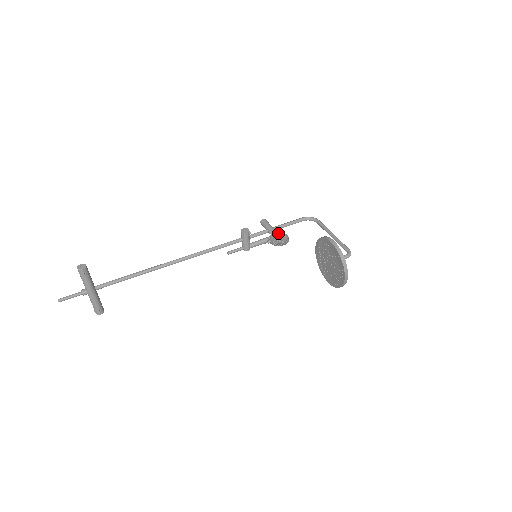
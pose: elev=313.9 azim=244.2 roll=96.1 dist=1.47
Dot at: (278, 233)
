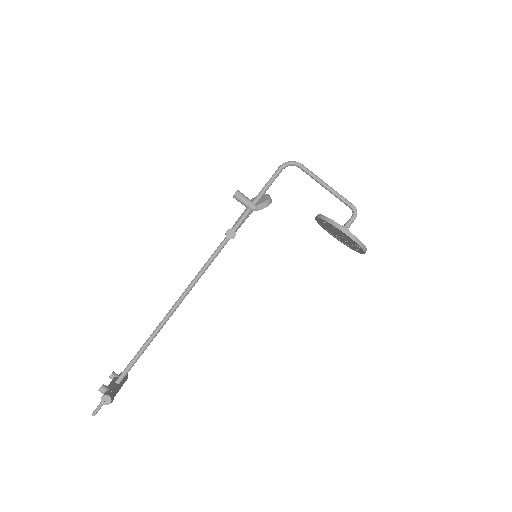
Dot at: (261, 205)
